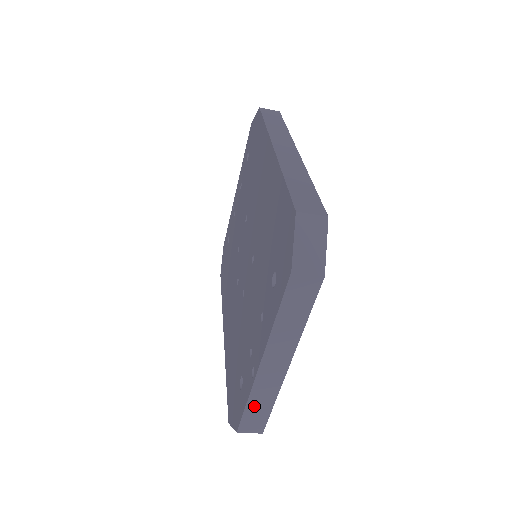
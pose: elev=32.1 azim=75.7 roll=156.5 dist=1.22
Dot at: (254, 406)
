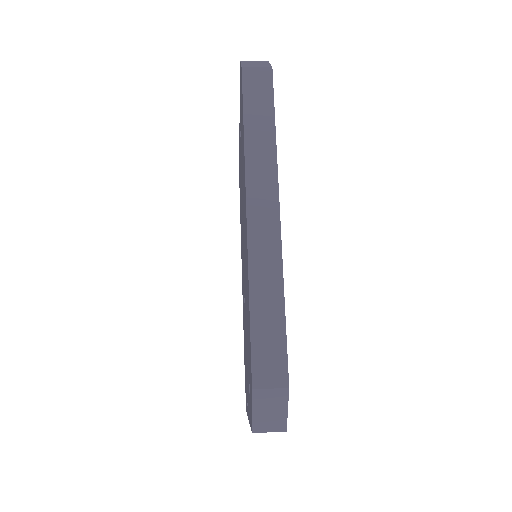
Dot at: occluded
